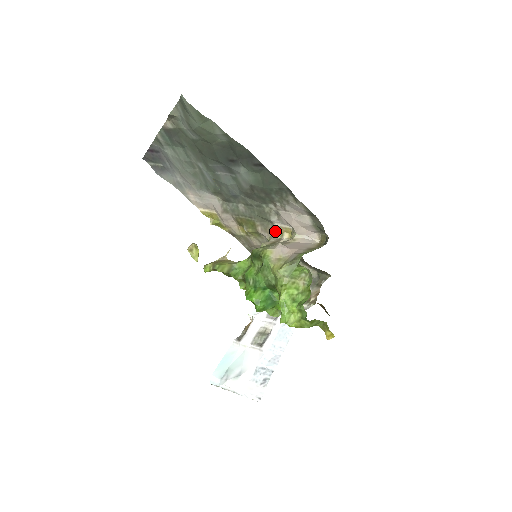
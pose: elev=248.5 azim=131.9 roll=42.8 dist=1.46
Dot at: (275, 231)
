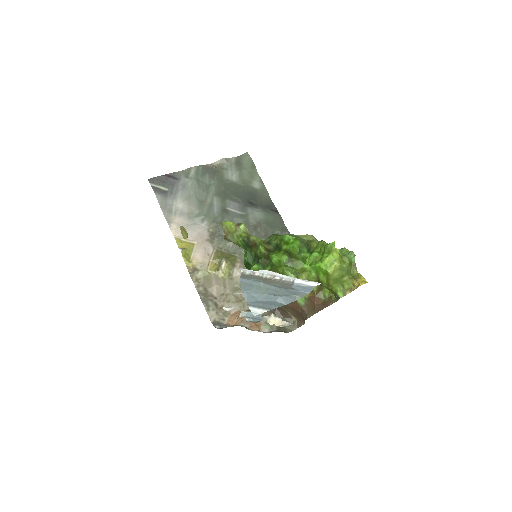
Dot at: occluded
